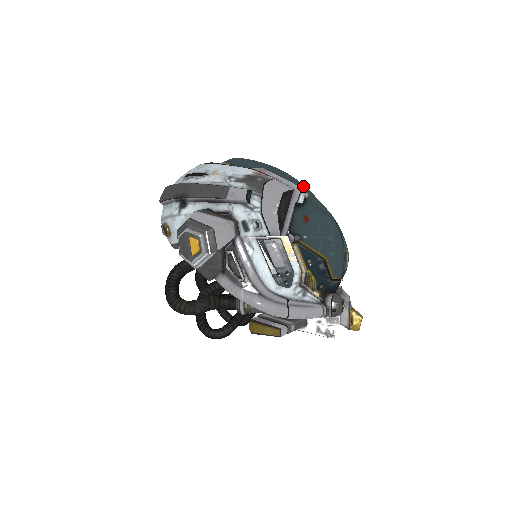
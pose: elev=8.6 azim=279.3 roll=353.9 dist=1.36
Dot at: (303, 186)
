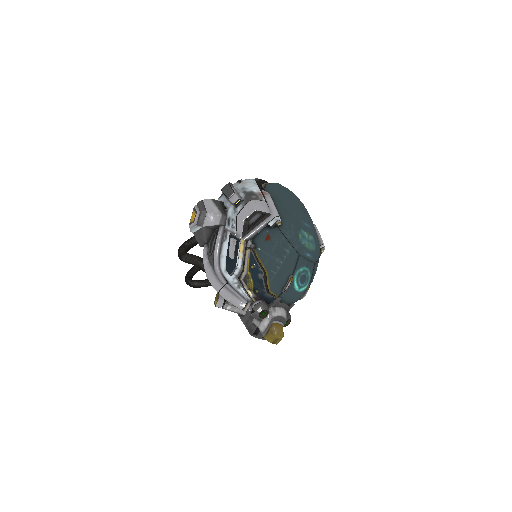
Dot at: (296, 220)
